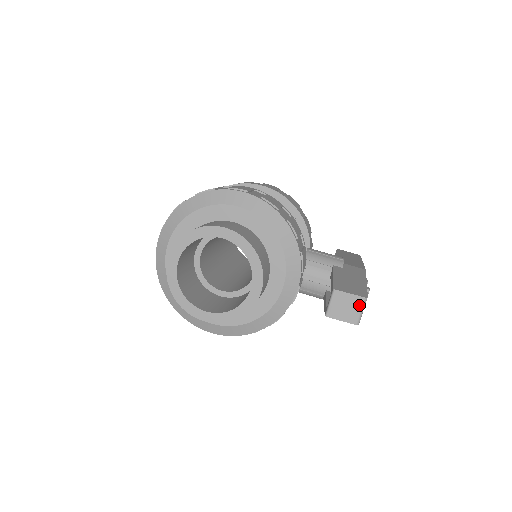
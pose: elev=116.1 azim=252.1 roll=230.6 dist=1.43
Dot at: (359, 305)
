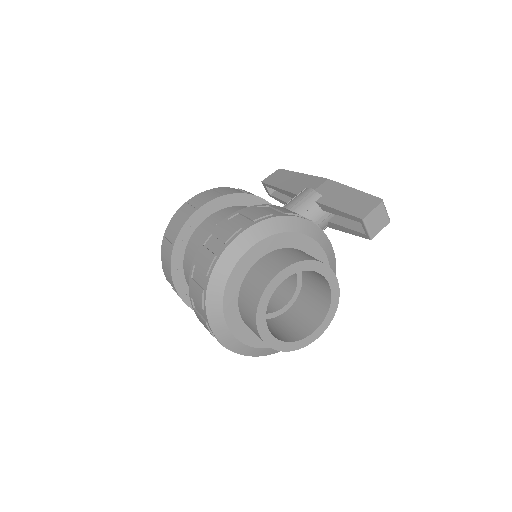
Dot at: (383, 209)
